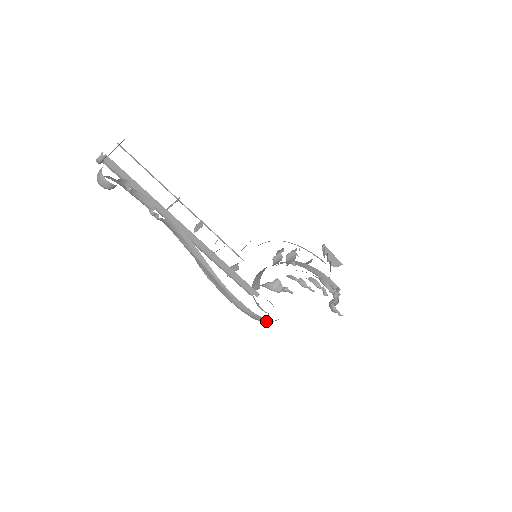
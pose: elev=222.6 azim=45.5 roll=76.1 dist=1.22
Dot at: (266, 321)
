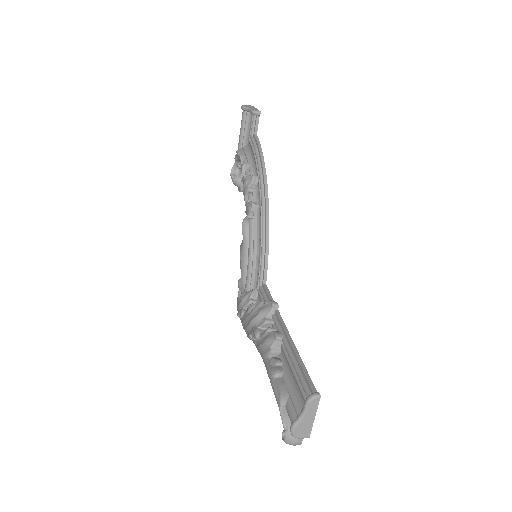
Dot at: occluded
